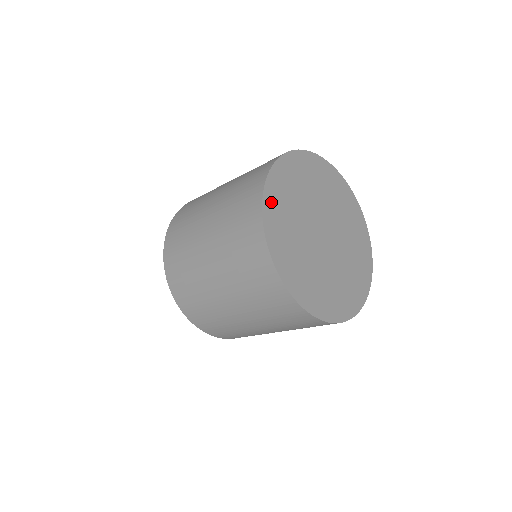
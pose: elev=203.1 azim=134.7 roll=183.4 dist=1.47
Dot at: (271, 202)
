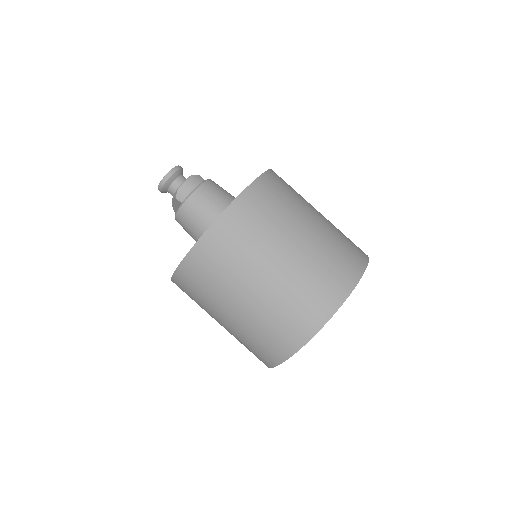
Dot at: occluded
